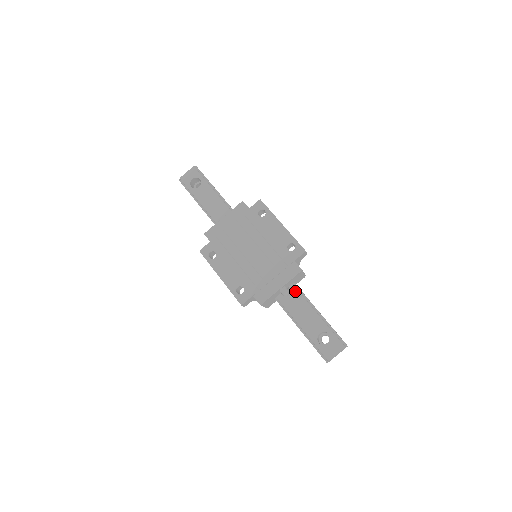
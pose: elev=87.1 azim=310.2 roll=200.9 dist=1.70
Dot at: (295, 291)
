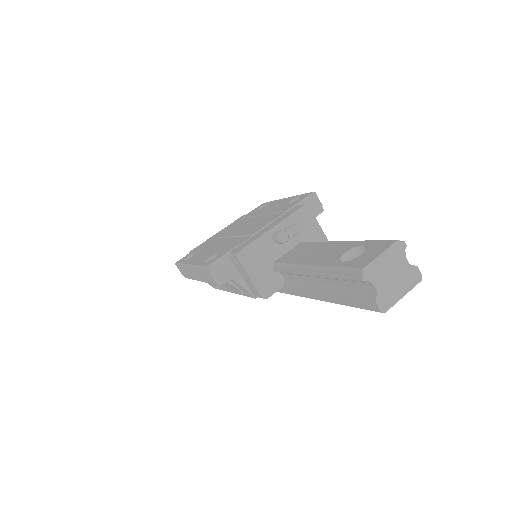
Dot at: (297, 227)
